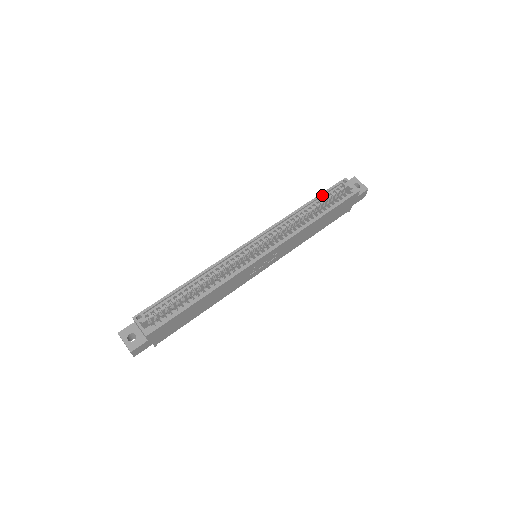
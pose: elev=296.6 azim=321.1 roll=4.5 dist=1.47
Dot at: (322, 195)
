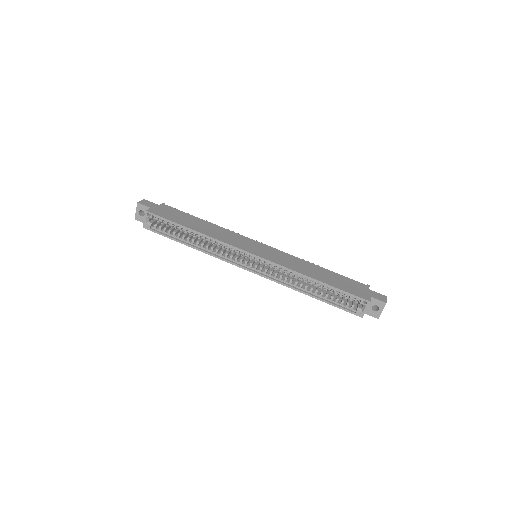
Dot at: (336, 289)
